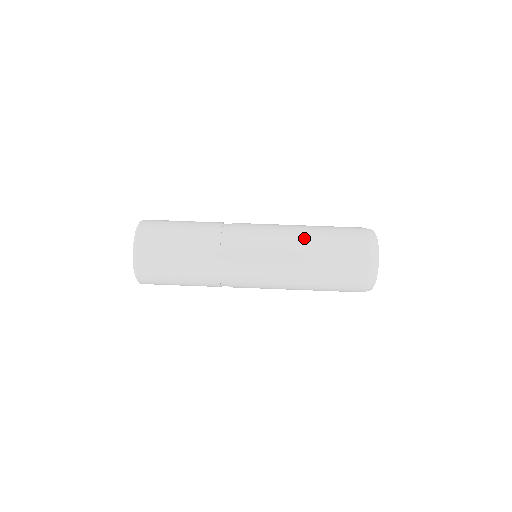
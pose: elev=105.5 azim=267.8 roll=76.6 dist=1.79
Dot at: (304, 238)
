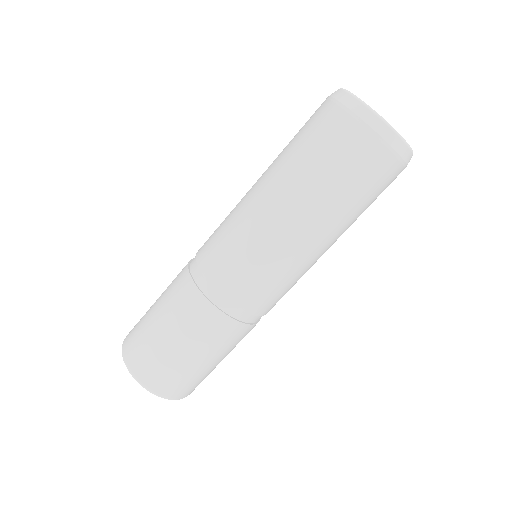
Dot at: (267, 184)
